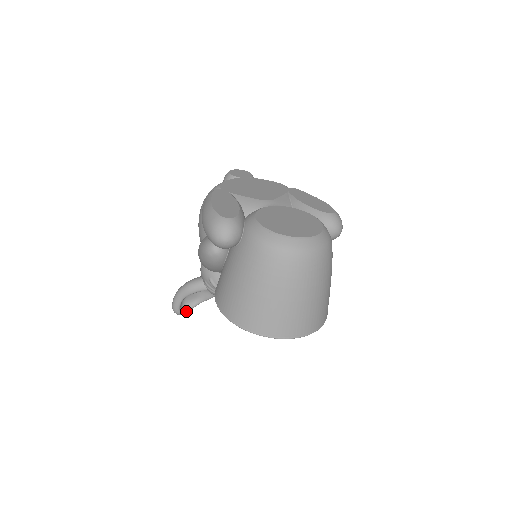
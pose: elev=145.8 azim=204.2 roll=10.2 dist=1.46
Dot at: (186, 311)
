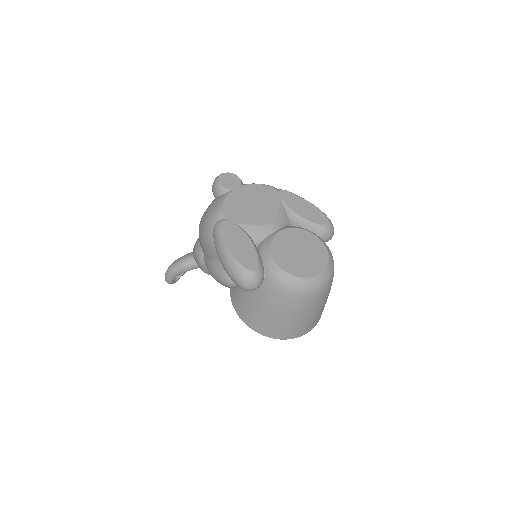
Dot at: (178, 279)
